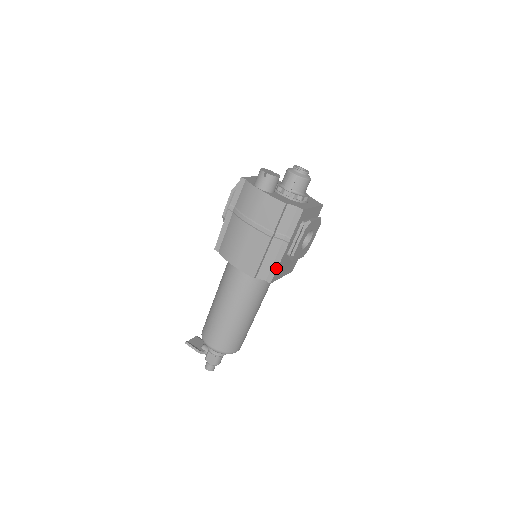
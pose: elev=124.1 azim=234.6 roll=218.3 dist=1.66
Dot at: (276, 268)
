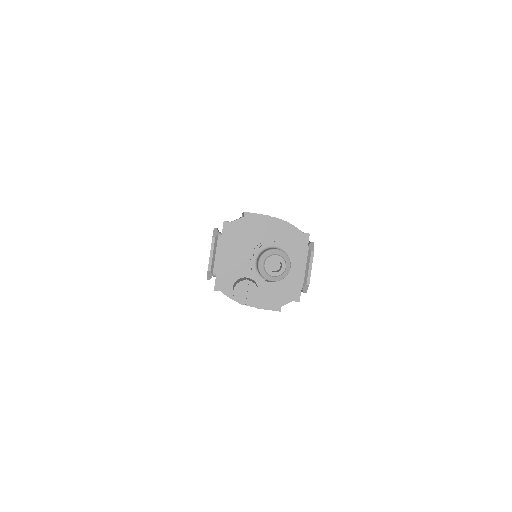
Dot at: occluded
